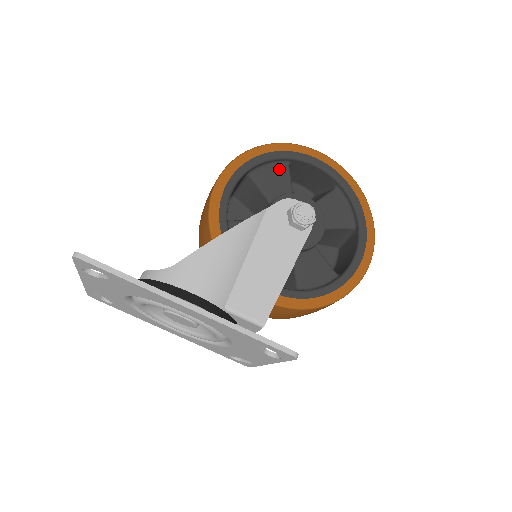
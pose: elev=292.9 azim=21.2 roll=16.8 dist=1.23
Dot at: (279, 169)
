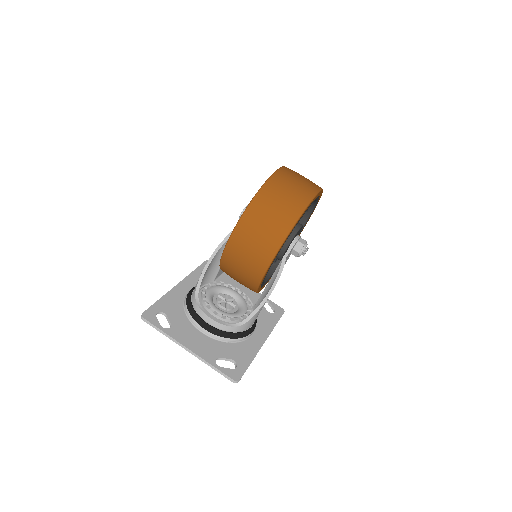
Dot at: occluded
